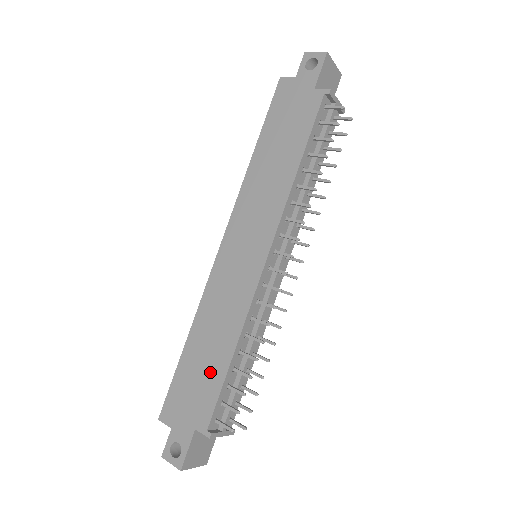
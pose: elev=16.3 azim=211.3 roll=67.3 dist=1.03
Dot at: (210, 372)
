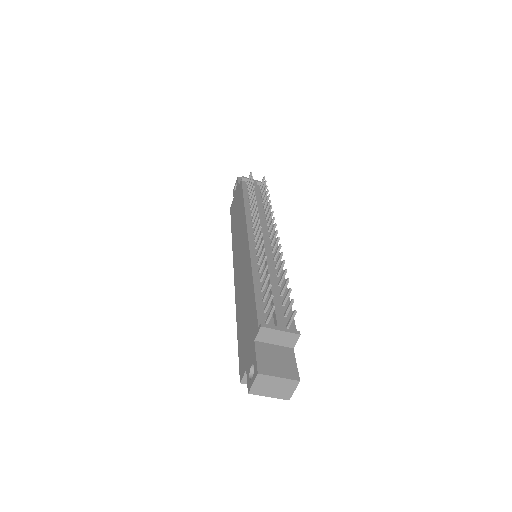
Dot at: (249, 308)
